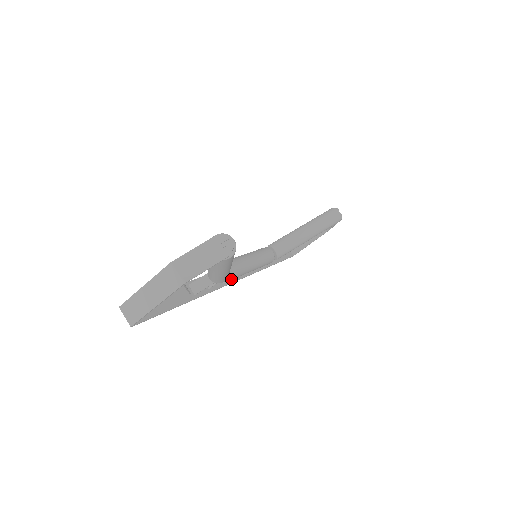
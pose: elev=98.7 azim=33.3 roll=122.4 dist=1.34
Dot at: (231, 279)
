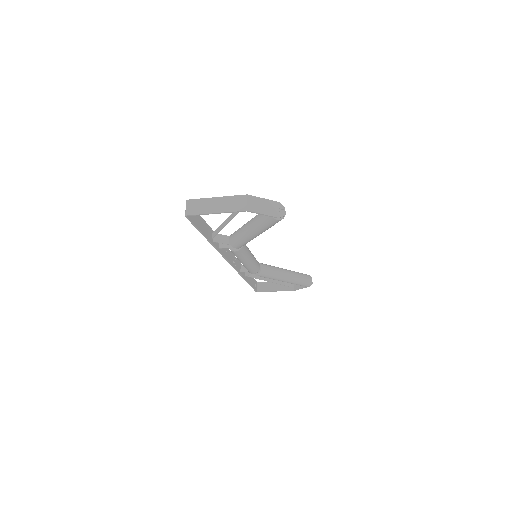
Dot at: (237, 253)
